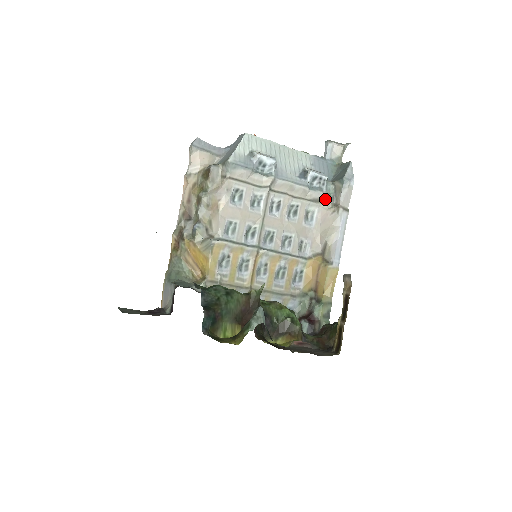
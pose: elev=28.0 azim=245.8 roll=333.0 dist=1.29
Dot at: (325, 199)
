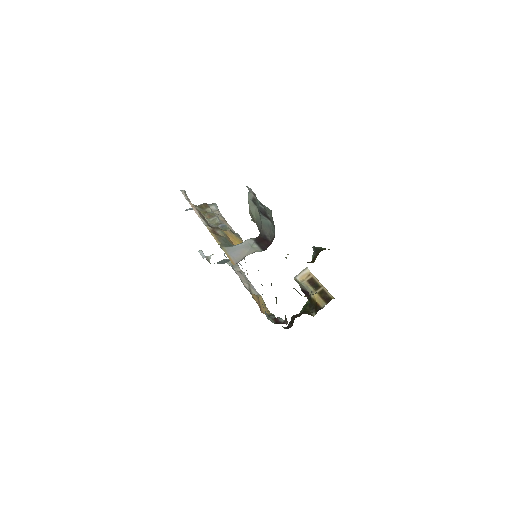
Dot at: occluded
